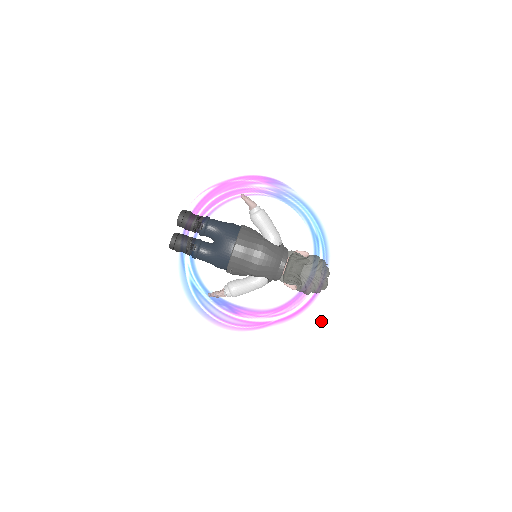
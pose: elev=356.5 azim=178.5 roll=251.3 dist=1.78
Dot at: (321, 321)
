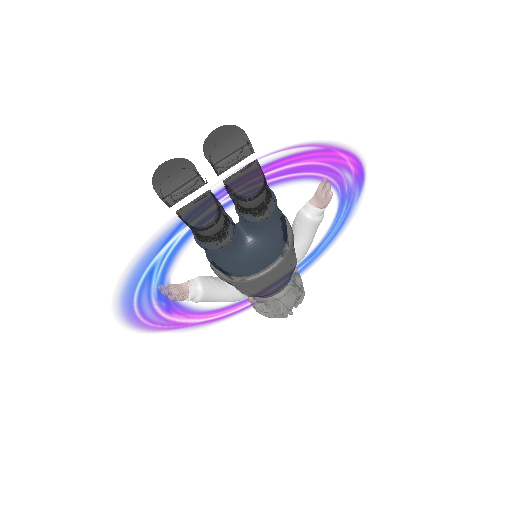
Dot at: (233, 325)
